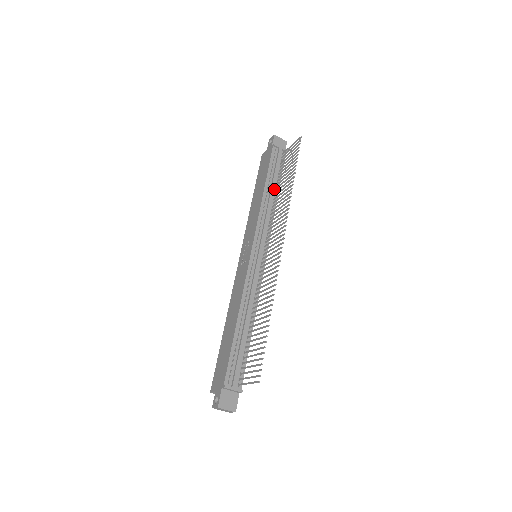
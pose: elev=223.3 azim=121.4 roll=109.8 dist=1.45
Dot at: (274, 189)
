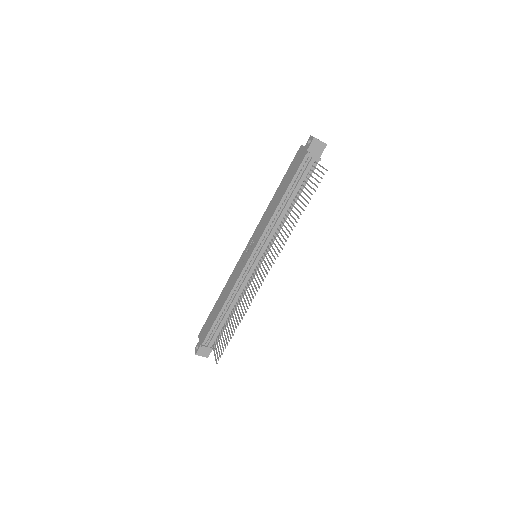
Dot at: (291, 201)
